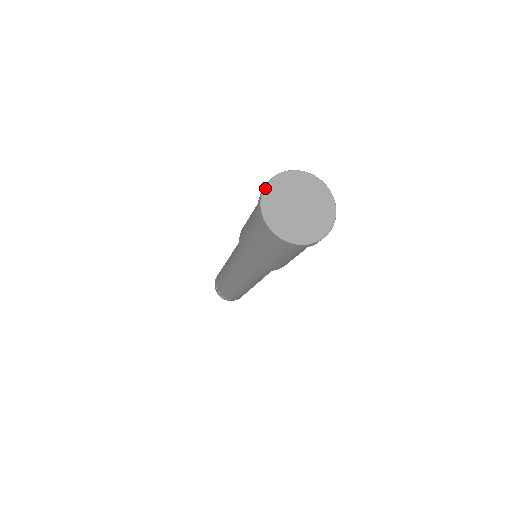
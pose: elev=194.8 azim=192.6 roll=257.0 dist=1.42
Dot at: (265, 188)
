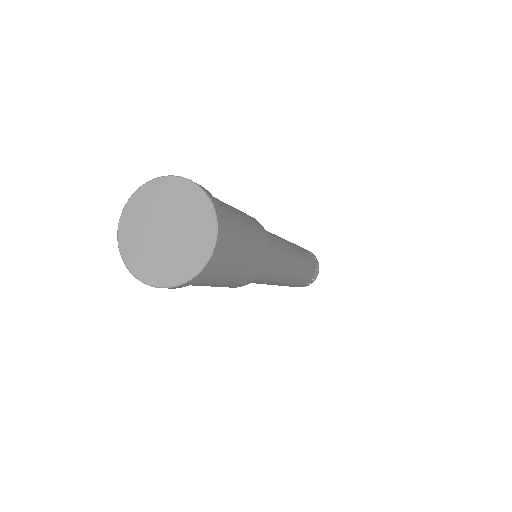
Dot at: (118, 236)
